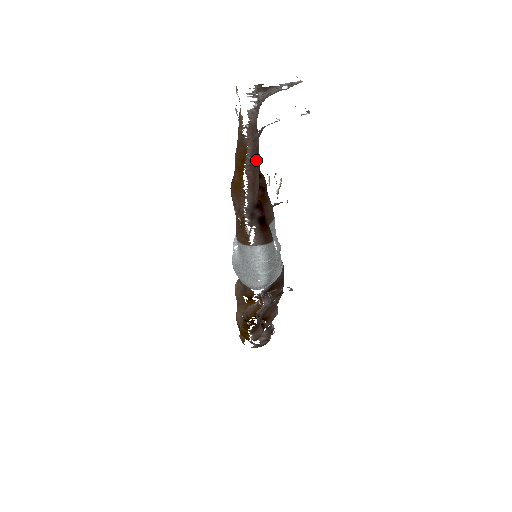
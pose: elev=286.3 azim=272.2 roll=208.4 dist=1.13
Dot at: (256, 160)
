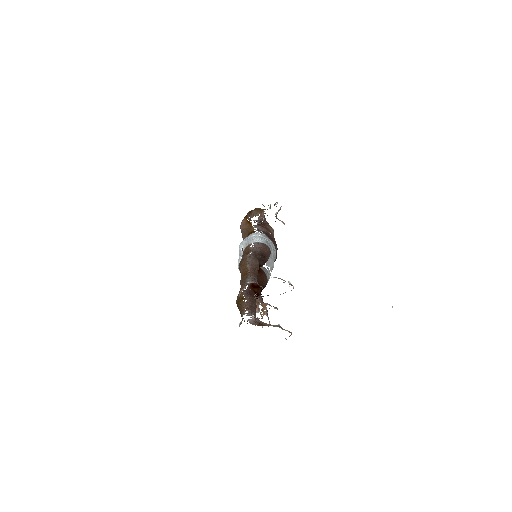
Dot at: occluded
